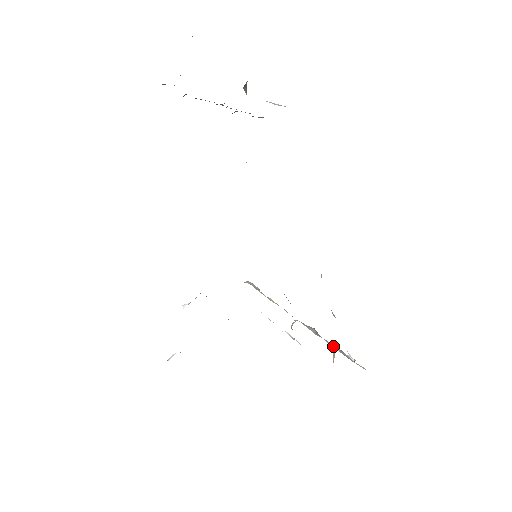
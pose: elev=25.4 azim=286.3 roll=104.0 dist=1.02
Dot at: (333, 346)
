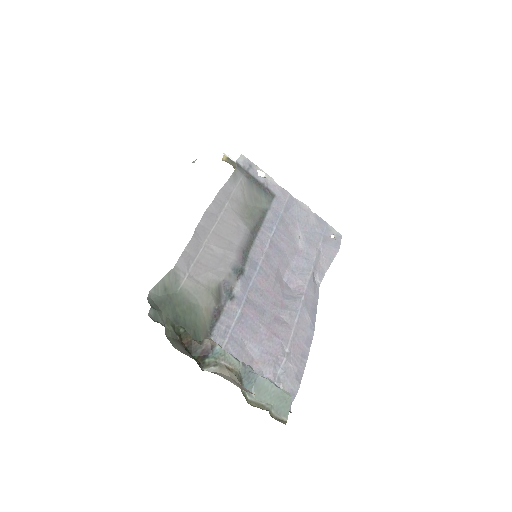
Dot at: (321, 219)
